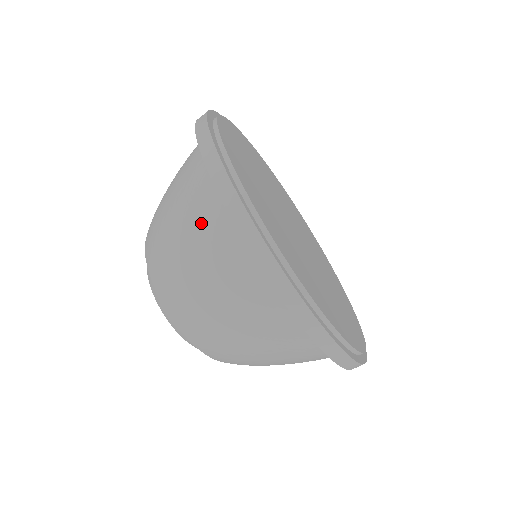
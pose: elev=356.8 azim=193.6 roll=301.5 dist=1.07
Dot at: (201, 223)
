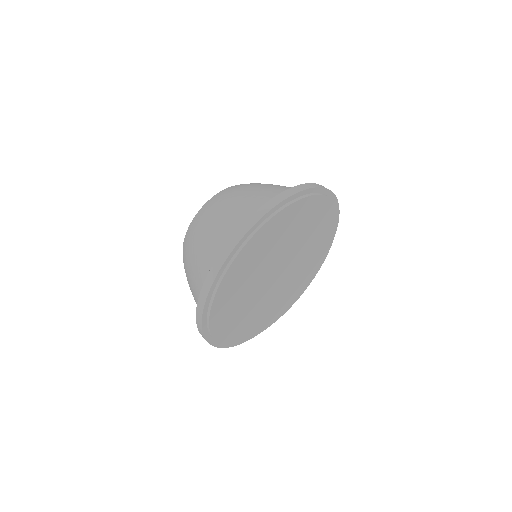
Dot at: (197, 284)
